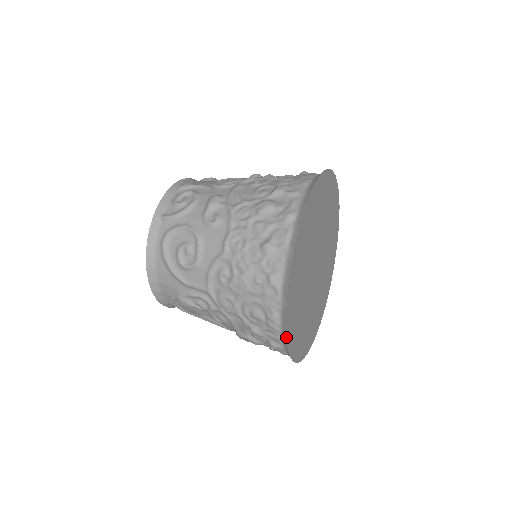
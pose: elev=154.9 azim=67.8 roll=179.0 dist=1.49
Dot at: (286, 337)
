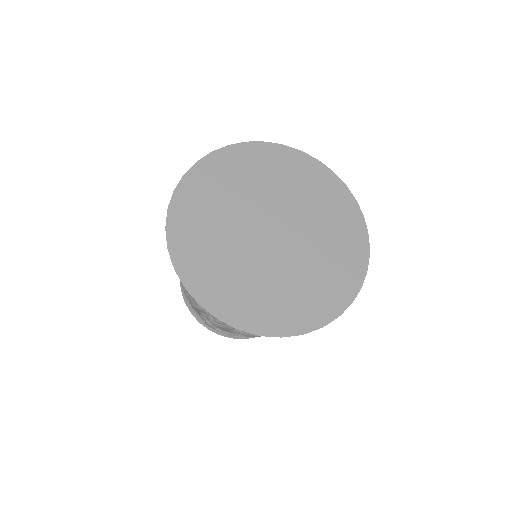
Dot at: (207, 311)
